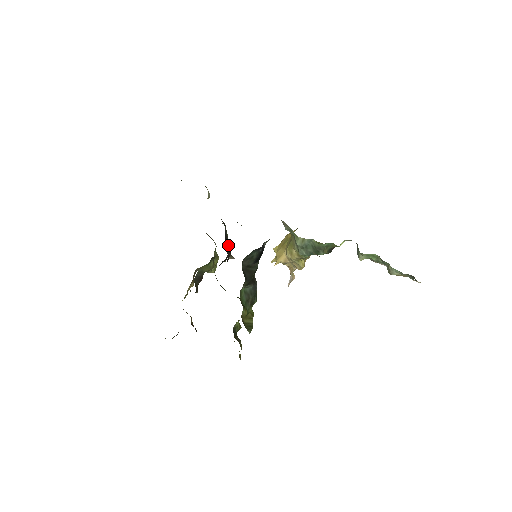
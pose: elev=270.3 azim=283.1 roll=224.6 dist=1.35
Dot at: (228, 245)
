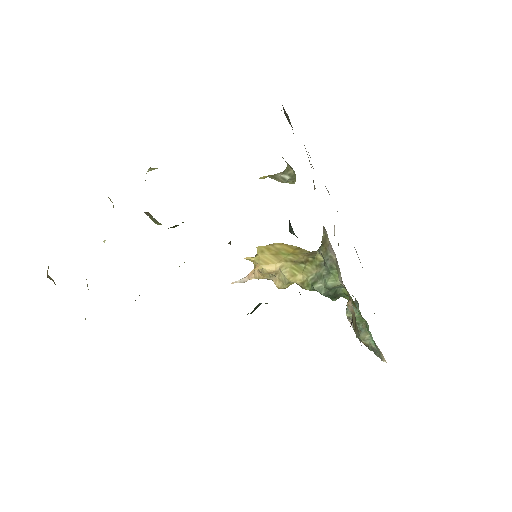
Dot at: occluded
